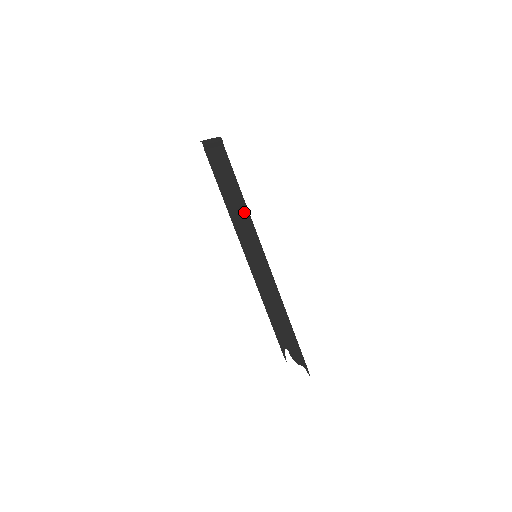
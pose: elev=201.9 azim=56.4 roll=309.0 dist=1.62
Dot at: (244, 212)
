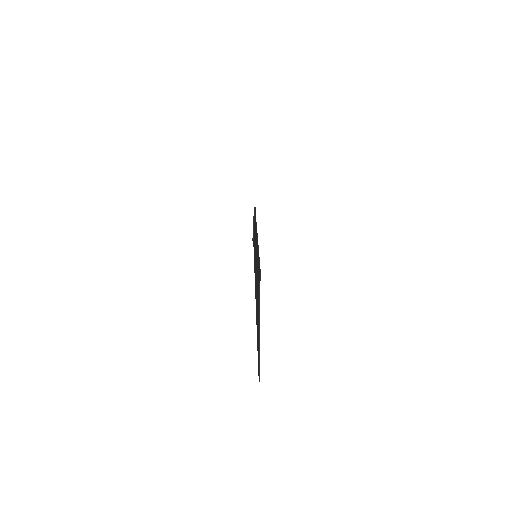
Dot at: occluded
